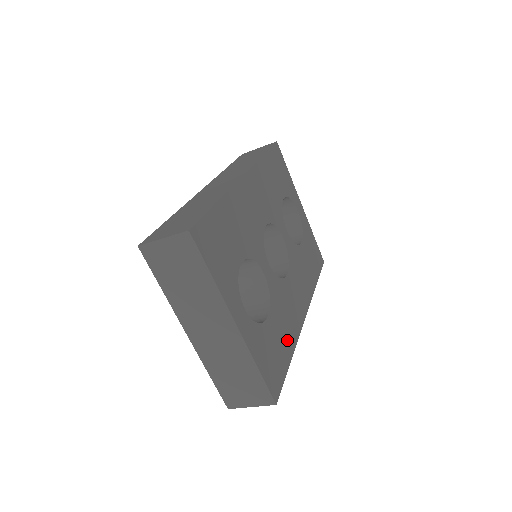
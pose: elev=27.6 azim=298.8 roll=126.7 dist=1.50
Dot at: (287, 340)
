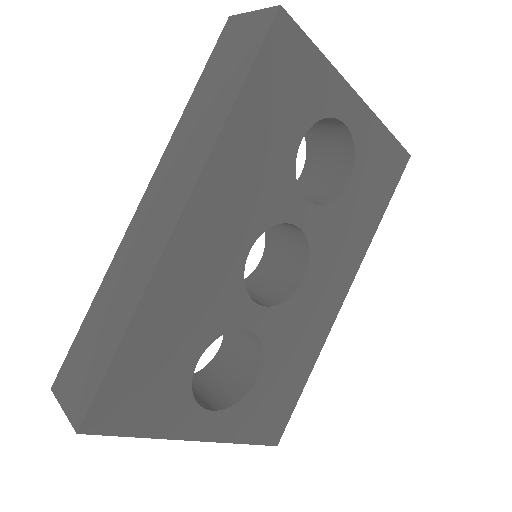
Dot at: (300, 365)
